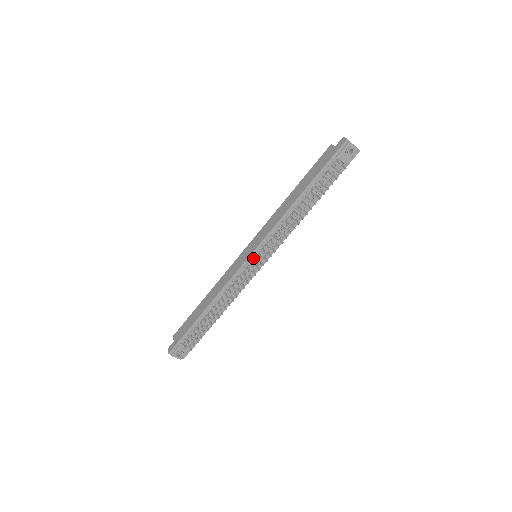
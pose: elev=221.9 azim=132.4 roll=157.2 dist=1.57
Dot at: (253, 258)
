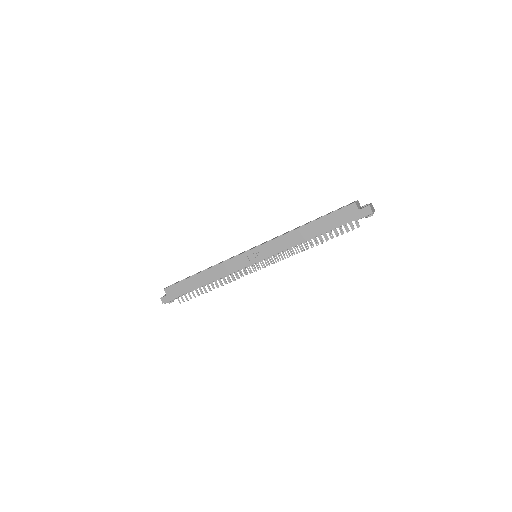
Dot at: (256, 262)
